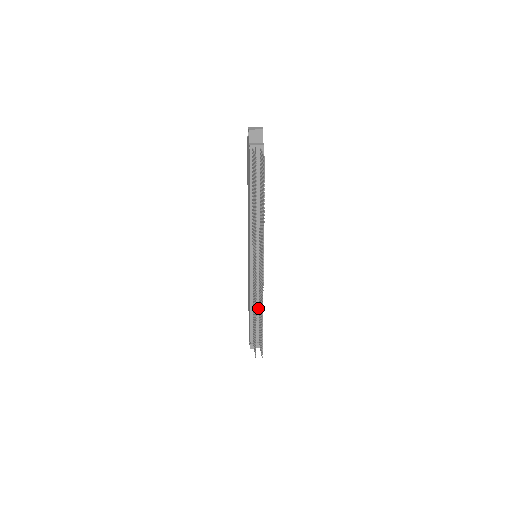
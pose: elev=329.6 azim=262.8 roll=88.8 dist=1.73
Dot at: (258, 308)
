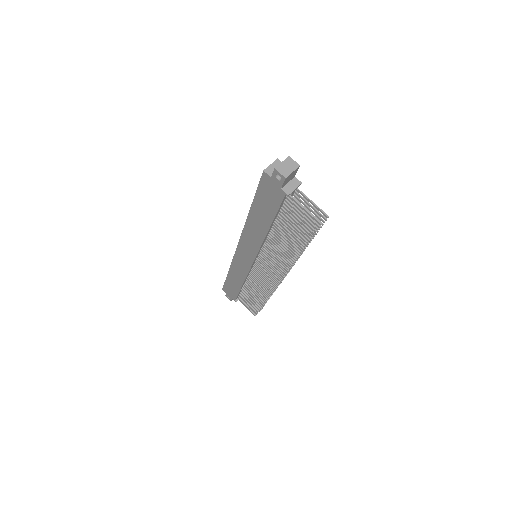
Dot at: occluded
